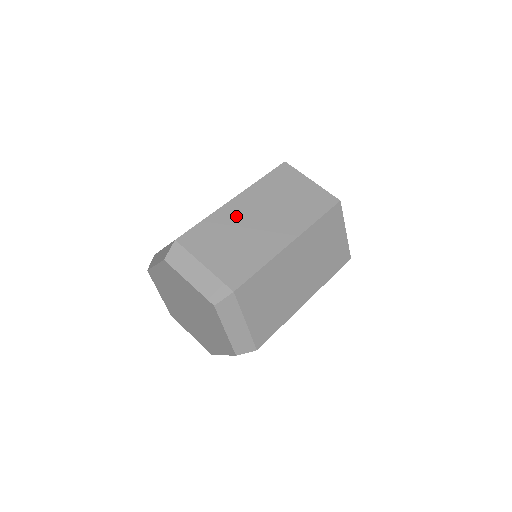
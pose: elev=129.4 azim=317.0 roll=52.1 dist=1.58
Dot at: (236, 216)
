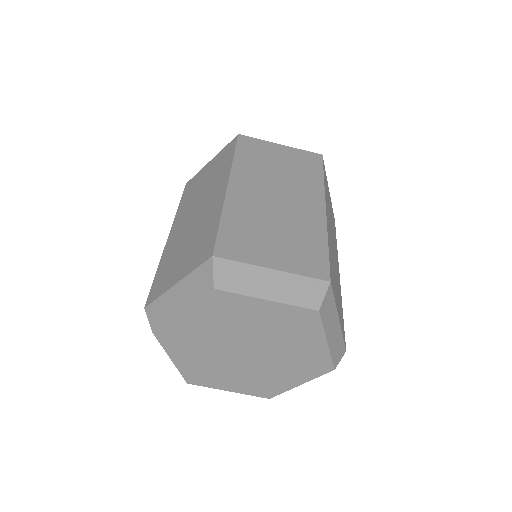
Dot at: (250, 203)
